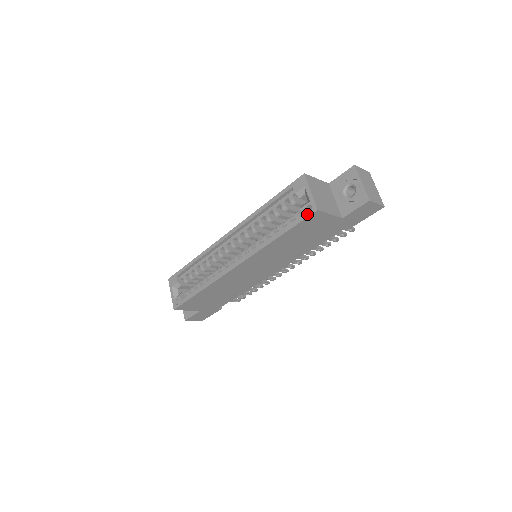
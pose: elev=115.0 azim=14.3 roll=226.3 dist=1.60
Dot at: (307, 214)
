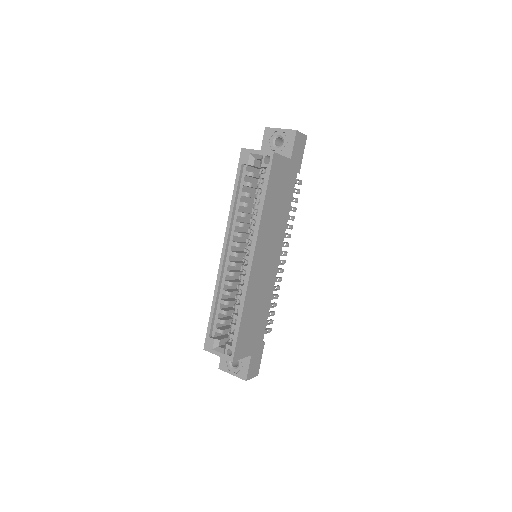
Dot at: (269, 163)
